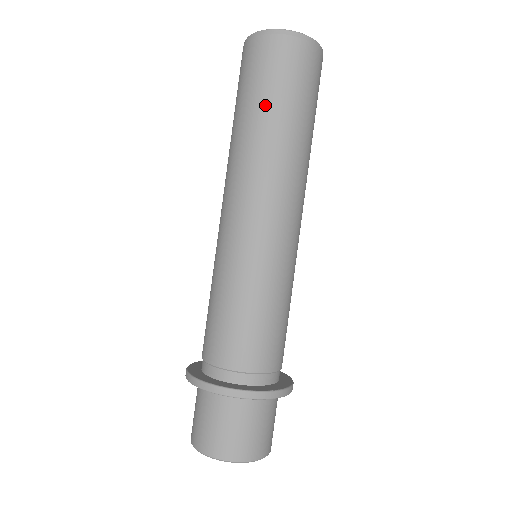
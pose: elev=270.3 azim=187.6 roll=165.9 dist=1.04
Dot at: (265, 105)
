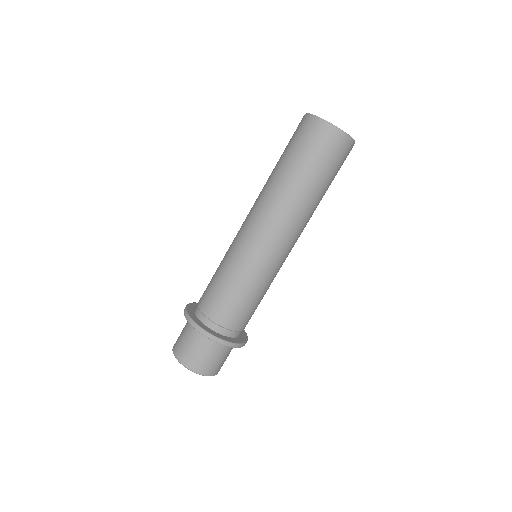
Dot at: (291, 165)
